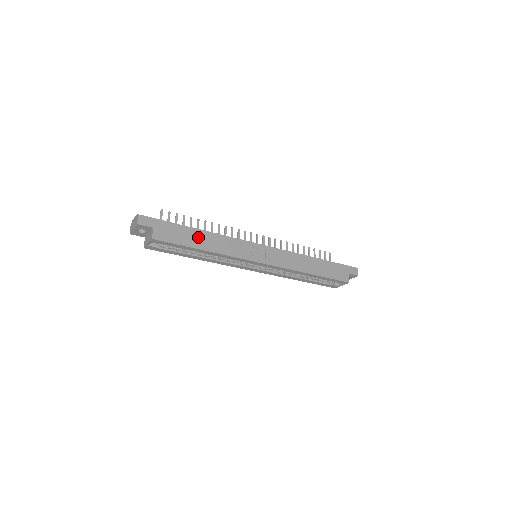
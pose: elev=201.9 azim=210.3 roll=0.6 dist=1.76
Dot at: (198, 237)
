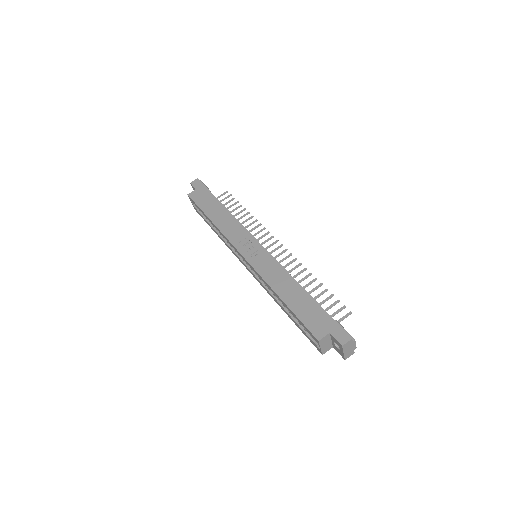
Dot at: (216, 209)
